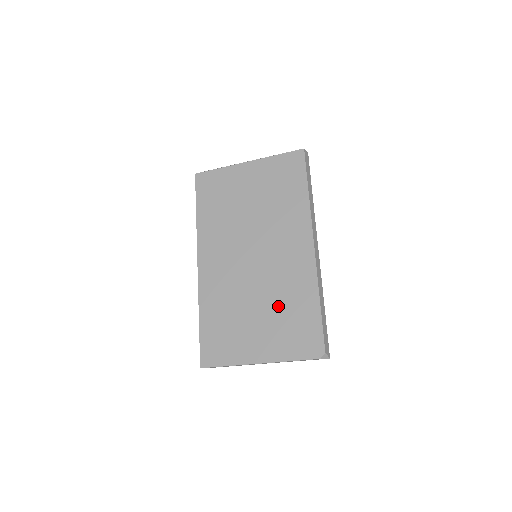
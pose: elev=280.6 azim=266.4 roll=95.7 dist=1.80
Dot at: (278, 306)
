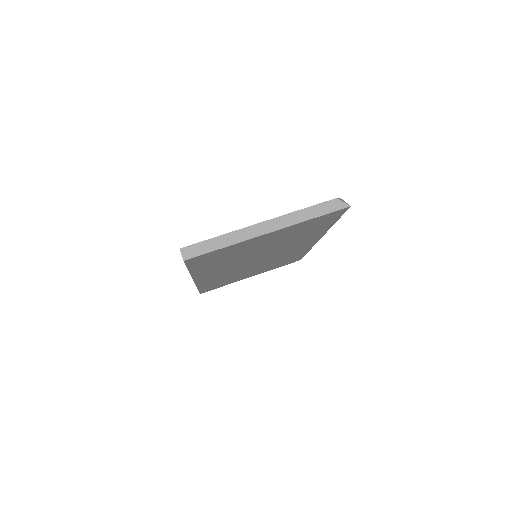
Dot at: occluded
